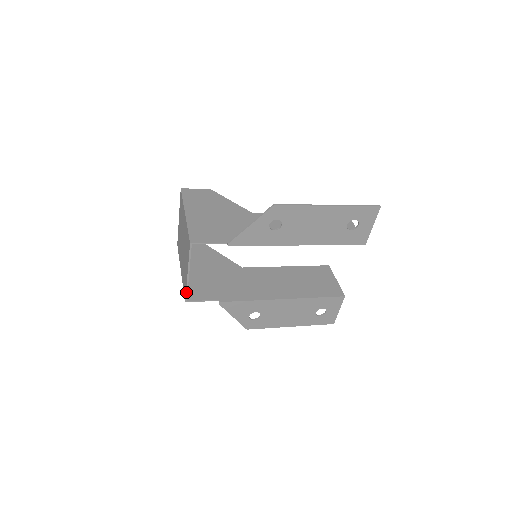
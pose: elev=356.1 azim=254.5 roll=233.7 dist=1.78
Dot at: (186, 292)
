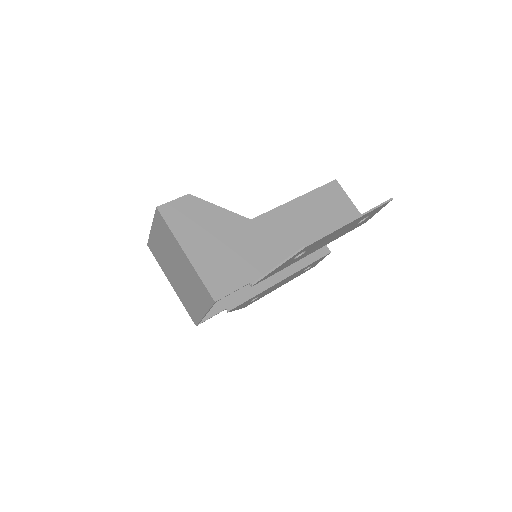
Dot at: (199, 322)
